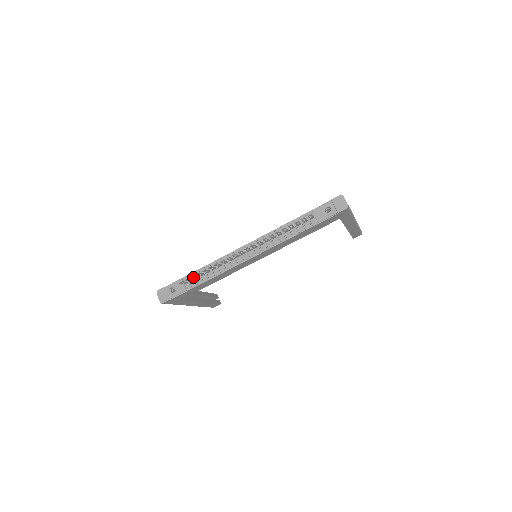
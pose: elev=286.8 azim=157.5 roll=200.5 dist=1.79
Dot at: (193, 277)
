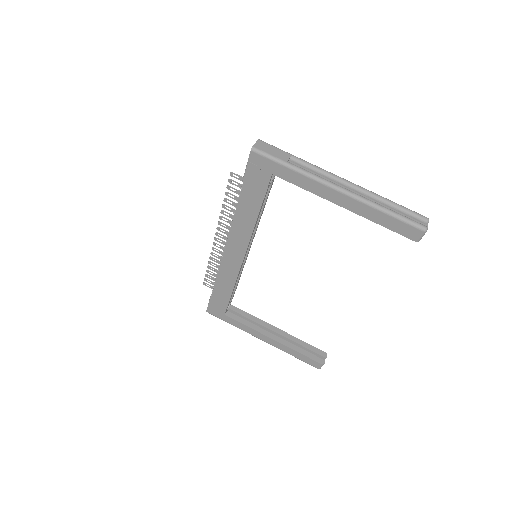
Dot at: (210, 278)
